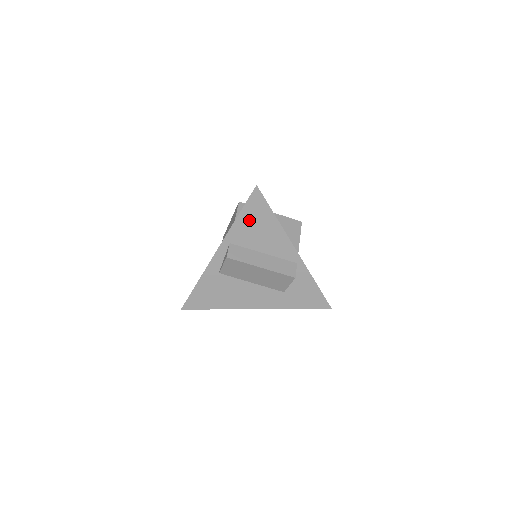
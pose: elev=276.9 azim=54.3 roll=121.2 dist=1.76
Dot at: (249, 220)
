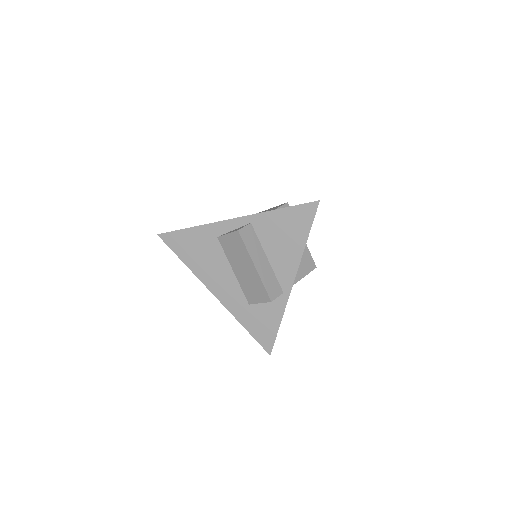
Dot at: (285, 221)
